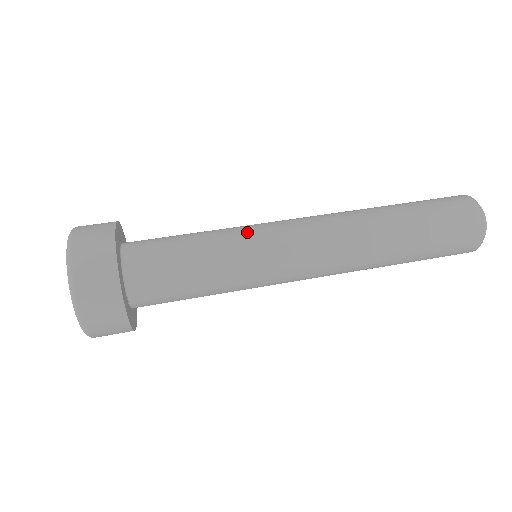
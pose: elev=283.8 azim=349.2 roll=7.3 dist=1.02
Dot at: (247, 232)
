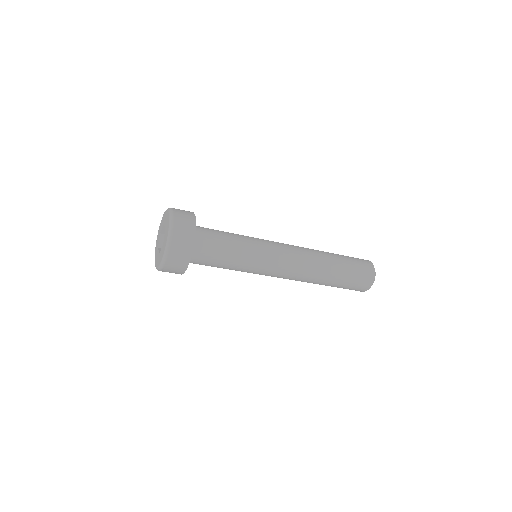
Dot at: occluded
